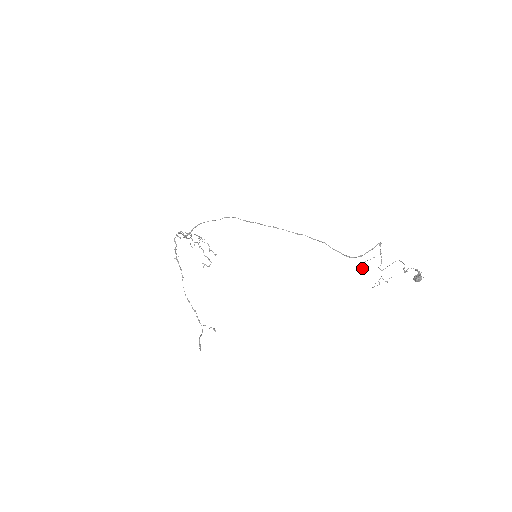
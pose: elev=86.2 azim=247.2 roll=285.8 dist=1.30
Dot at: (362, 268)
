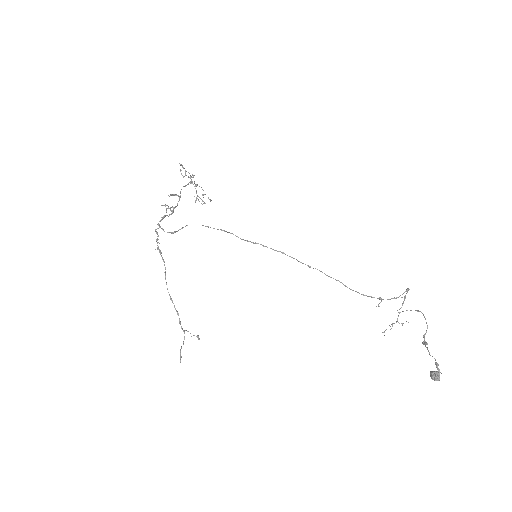
Dot at: (378, 306)
